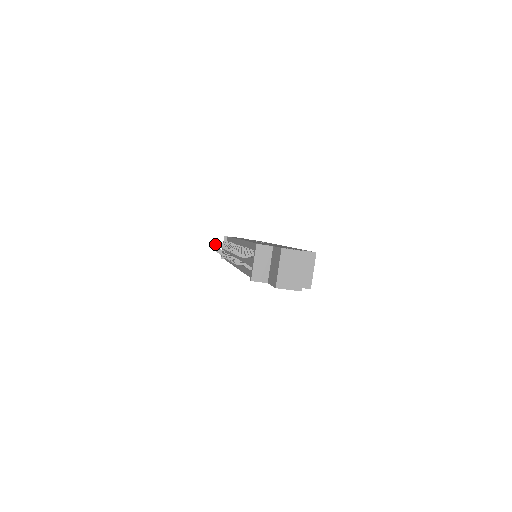
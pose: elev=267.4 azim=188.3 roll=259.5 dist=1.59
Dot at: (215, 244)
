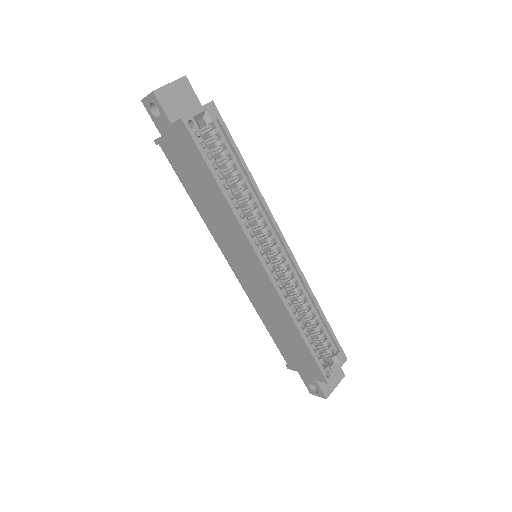
Dot at: occluded
